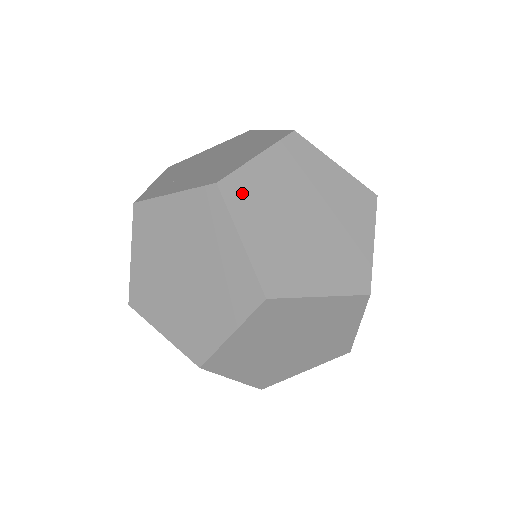
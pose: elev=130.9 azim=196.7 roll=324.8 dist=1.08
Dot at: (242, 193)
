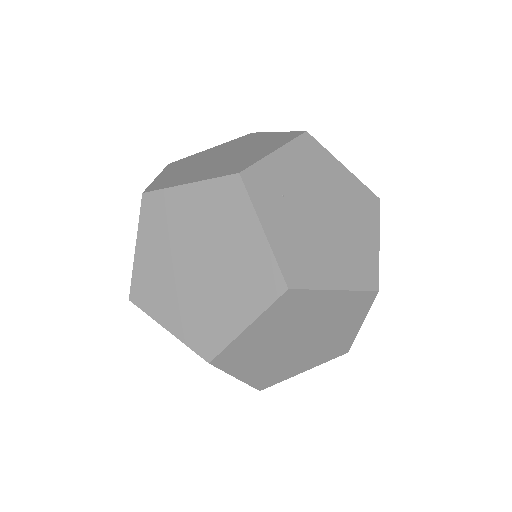
Dot at: (291, 305)
